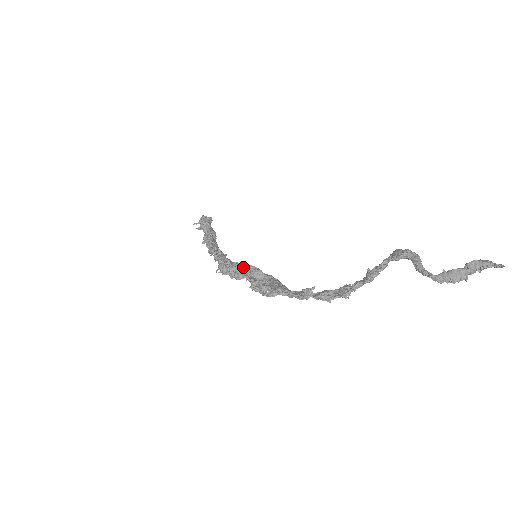
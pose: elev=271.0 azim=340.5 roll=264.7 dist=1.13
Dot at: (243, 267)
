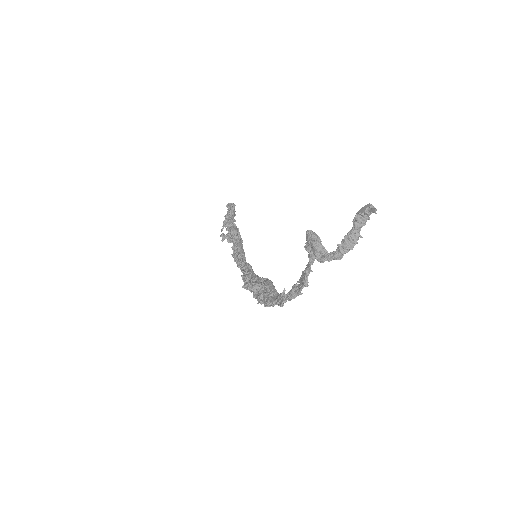
Dot at: (247, 285)
